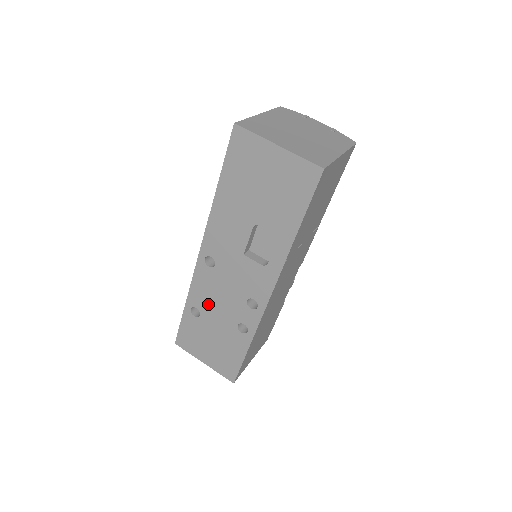
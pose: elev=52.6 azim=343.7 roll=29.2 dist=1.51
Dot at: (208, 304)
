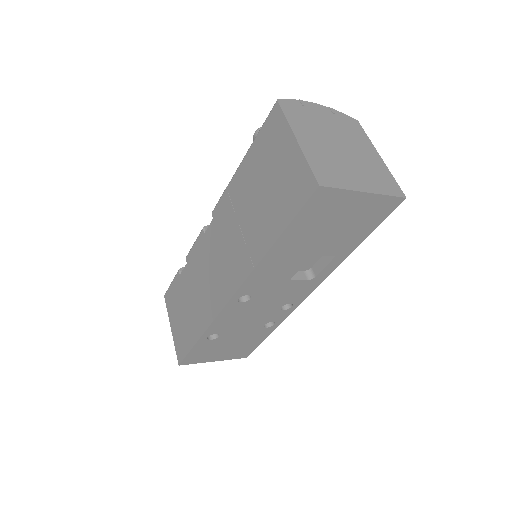
Dot at: (232, 326)
